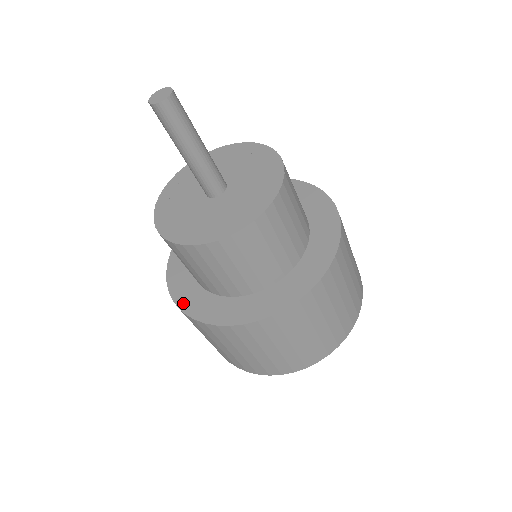
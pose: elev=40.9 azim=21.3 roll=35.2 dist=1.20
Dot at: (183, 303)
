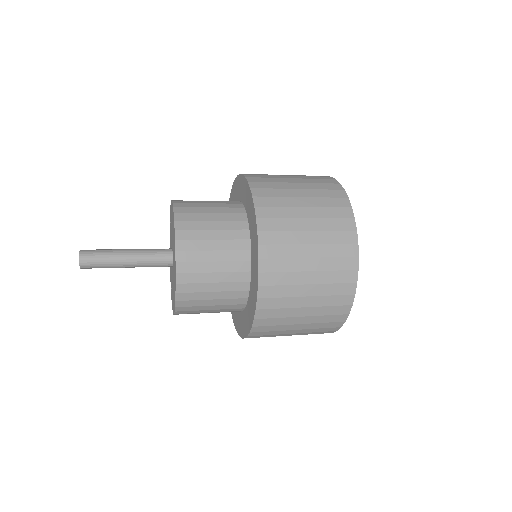
Dot at: occluded
